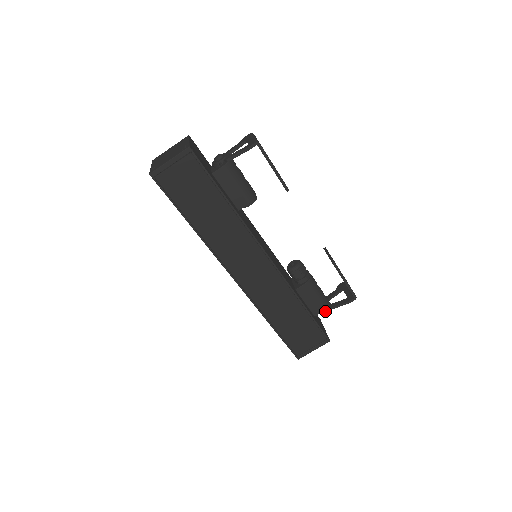
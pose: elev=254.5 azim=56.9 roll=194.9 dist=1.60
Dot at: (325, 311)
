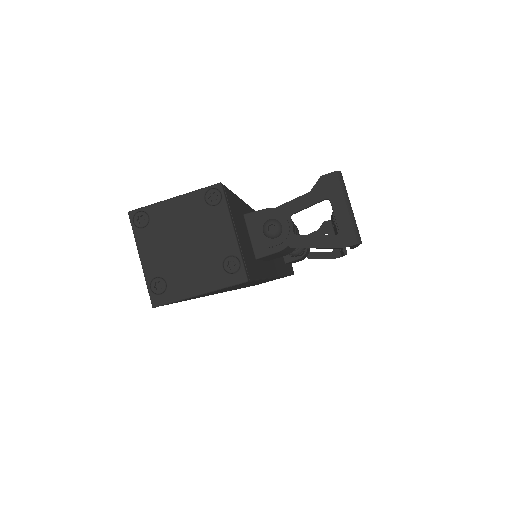
Dot at: occluded
